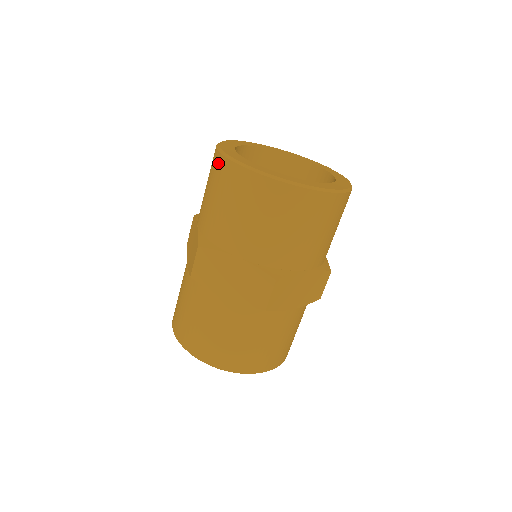
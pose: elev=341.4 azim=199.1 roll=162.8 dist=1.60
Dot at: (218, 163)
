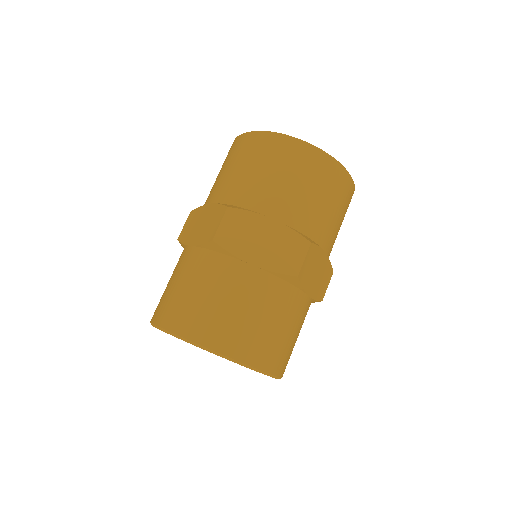
Dot at: occluded
